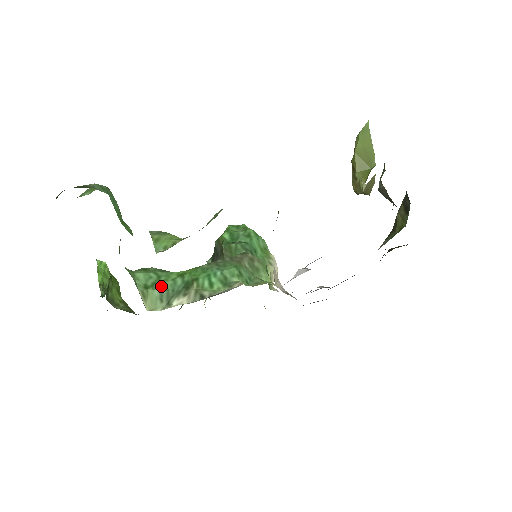
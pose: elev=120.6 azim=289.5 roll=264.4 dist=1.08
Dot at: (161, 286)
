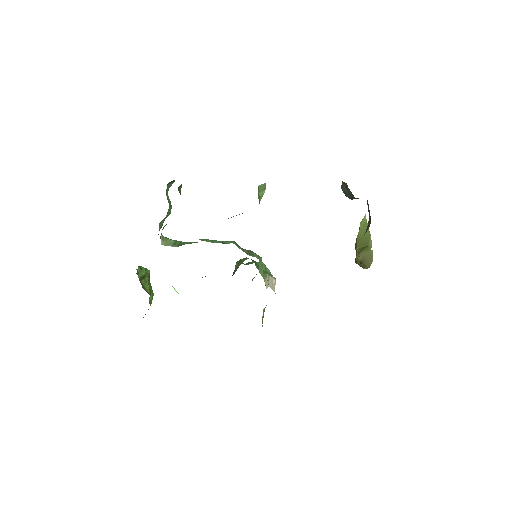
Dot at: (177, 241)
